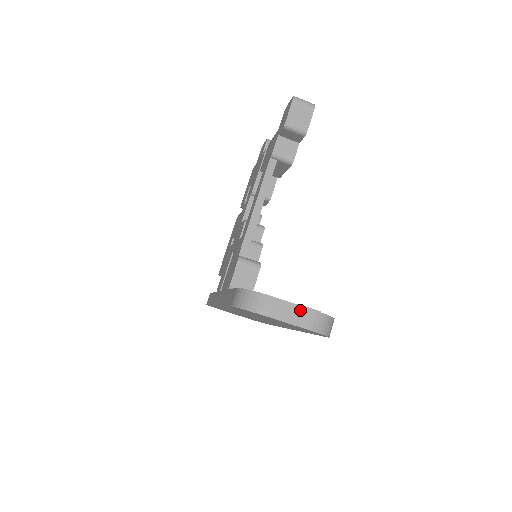
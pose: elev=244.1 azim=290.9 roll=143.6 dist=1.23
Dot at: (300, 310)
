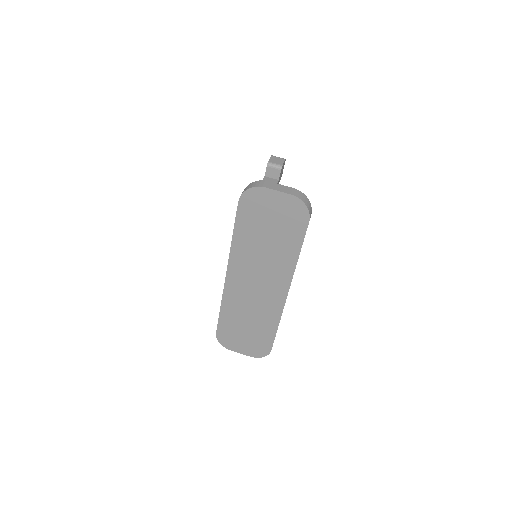
Dot at: (285, 187)
